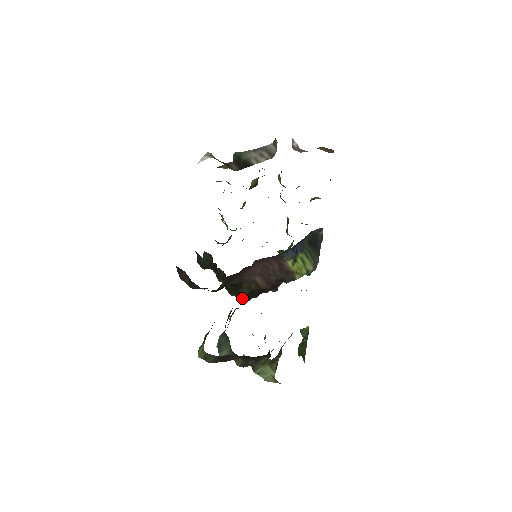
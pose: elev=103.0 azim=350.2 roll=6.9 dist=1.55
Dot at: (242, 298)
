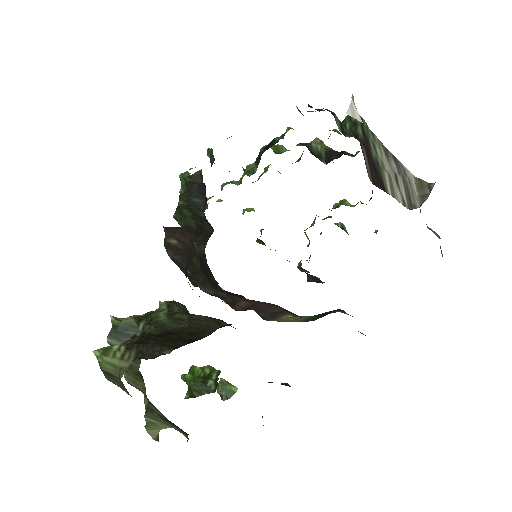
Dot at: (191, 280)
